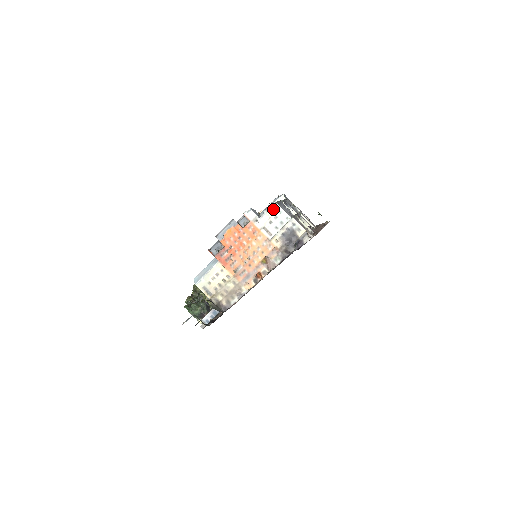
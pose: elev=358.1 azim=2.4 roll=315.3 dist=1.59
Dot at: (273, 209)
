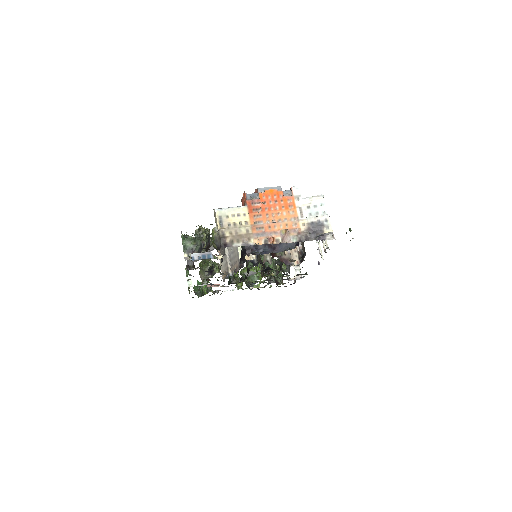
Dot at: (318, 198)
